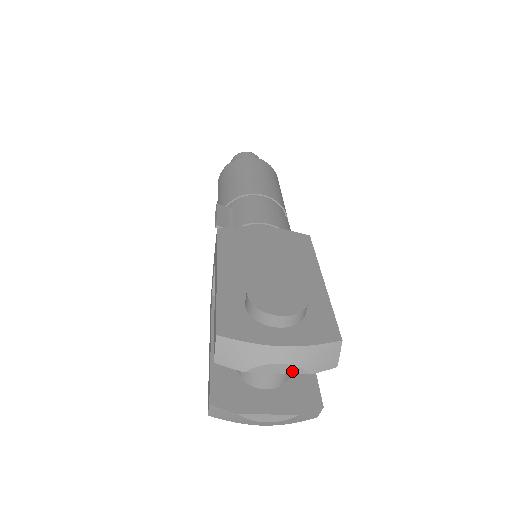
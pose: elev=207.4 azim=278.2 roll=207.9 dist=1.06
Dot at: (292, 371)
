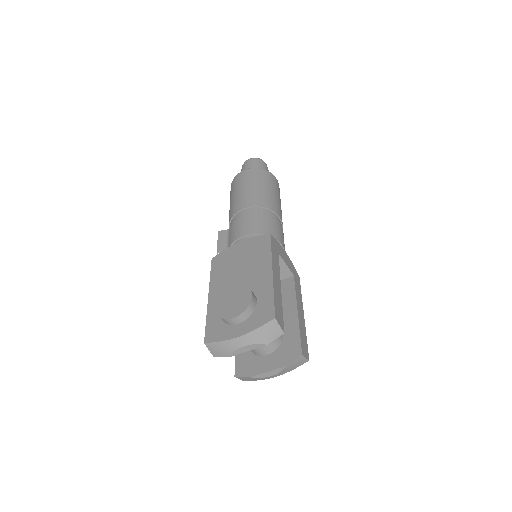
Dot at: (255, 347)
